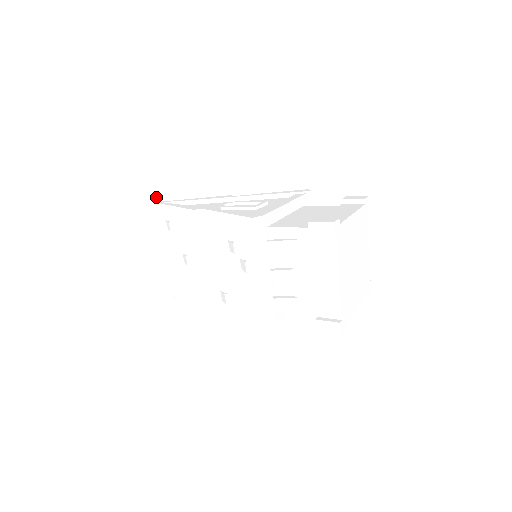
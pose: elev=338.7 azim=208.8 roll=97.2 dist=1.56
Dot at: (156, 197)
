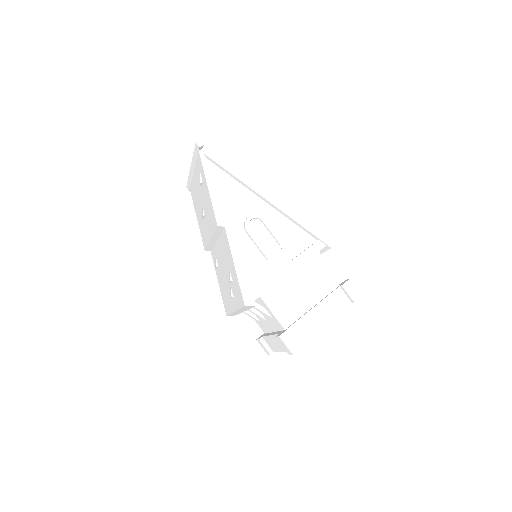
Dot at: (200, 147)
